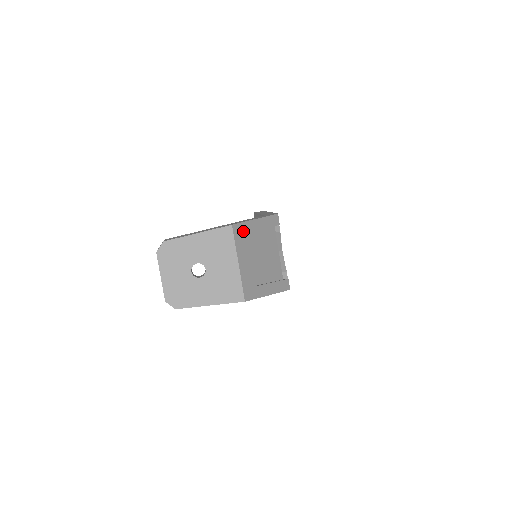
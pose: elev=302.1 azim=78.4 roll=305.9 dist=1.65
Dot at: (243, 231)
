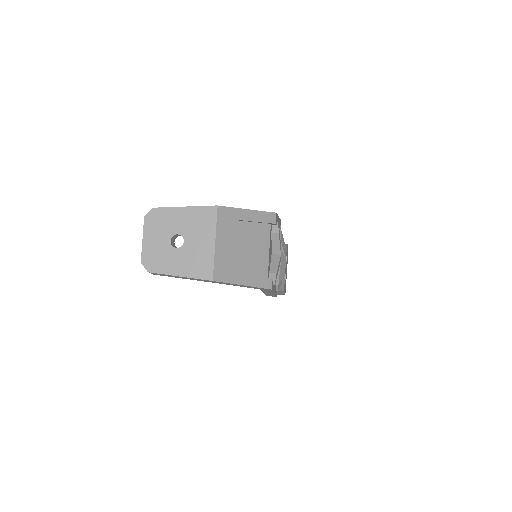
Dot at: (229, 215)
